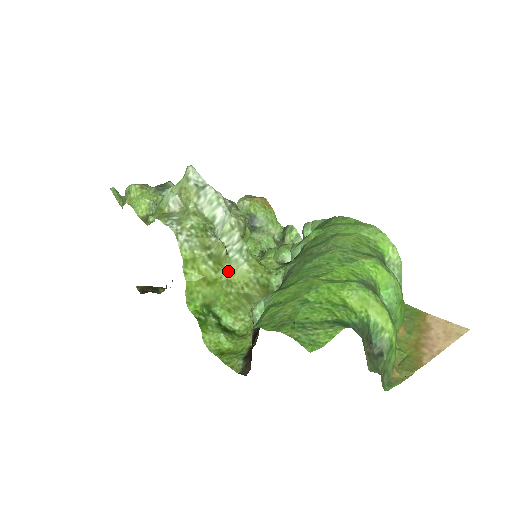
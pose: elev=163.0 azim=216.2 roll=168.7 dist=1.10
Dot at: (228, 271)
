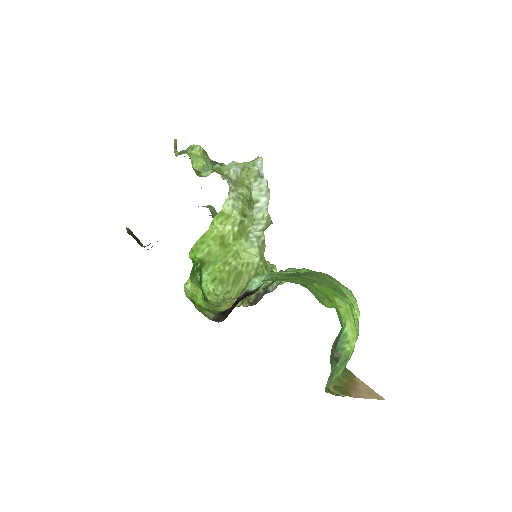
Dot at: (242, 245)
